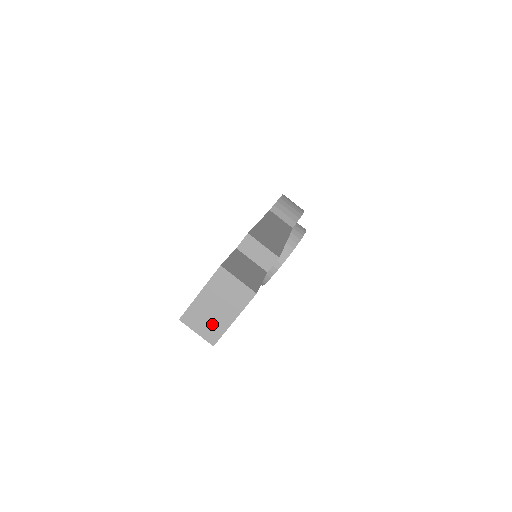
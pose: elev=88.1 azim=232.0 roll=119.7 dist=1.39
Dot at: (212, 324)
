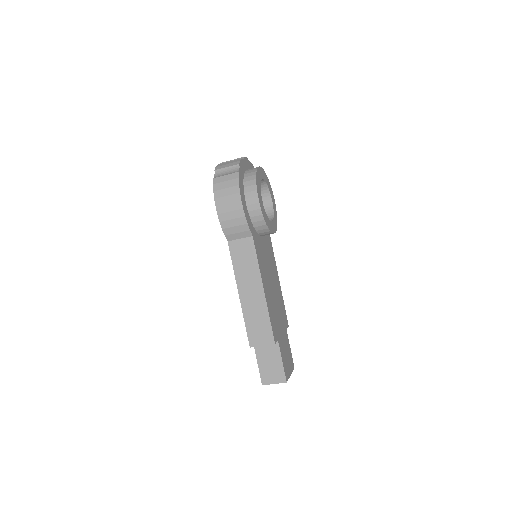
Dot at: occluded
